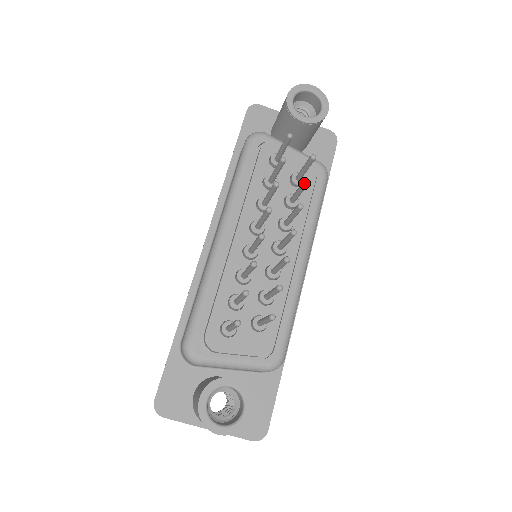
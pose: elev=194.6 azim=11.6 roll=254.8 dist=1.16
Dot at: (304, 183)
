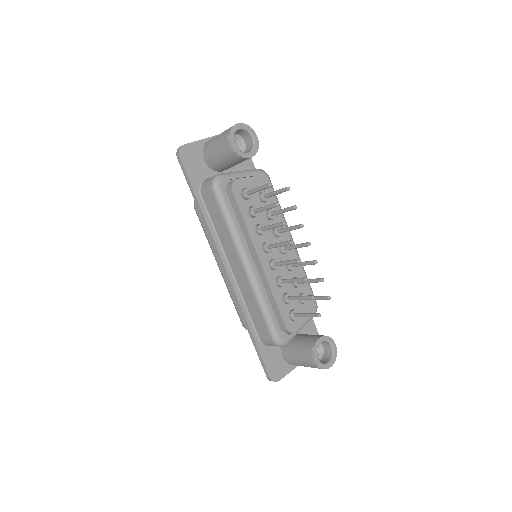
Dot at: occluded
